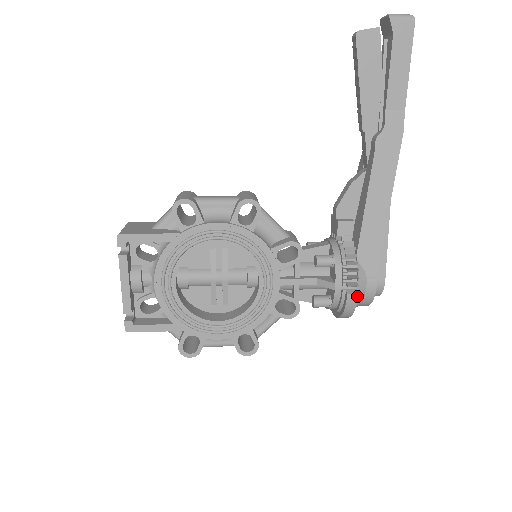
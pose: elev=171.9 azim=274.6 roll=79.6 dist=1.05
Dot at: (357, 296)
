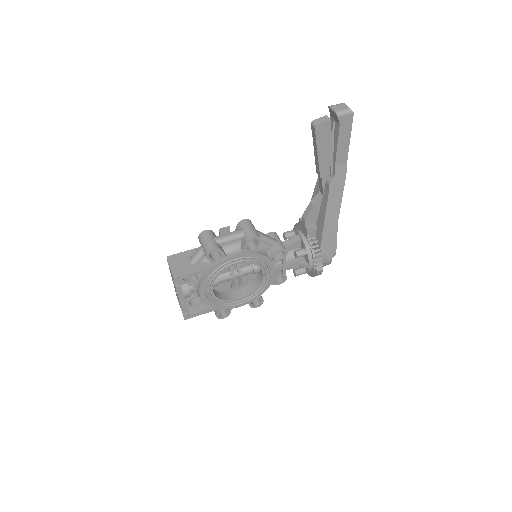
Dot at: (322, 270)
